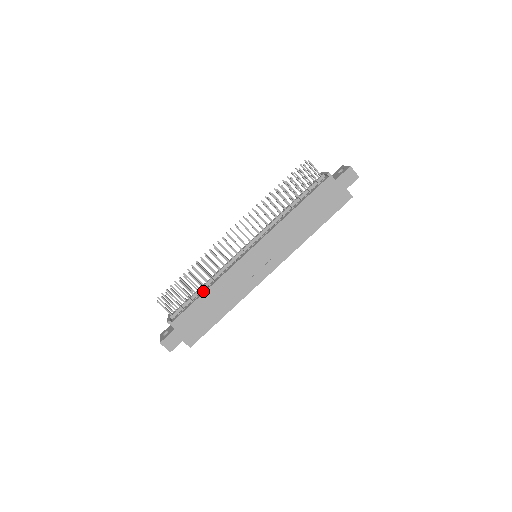
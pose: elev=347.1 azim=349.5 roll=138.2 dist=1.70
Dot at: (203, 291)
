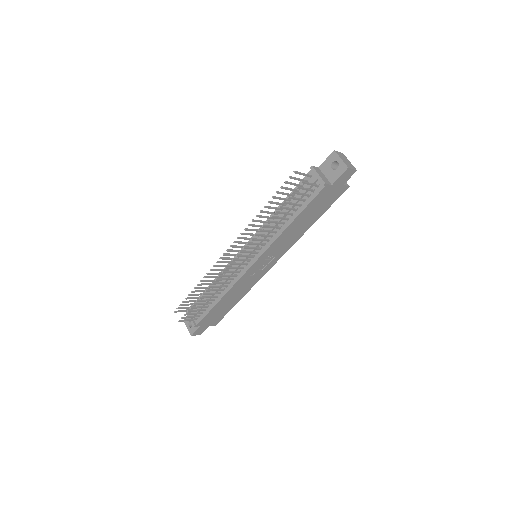
Dot at: (216, 299)
